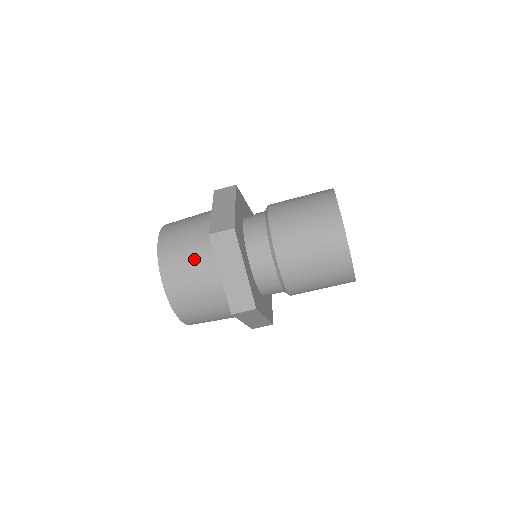
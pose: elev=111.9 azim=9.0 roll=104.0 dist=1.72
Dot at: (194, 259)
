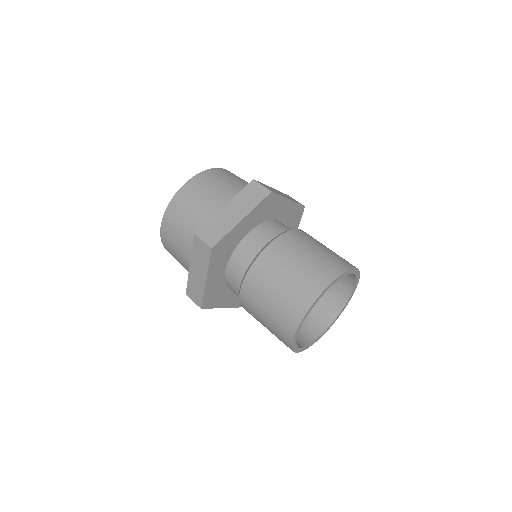
Dot at: (225, 188)
